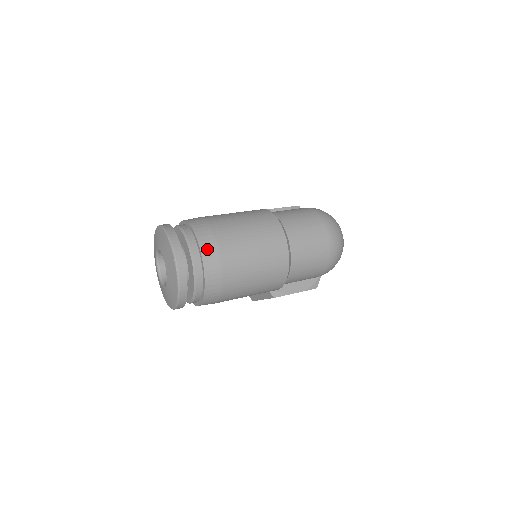
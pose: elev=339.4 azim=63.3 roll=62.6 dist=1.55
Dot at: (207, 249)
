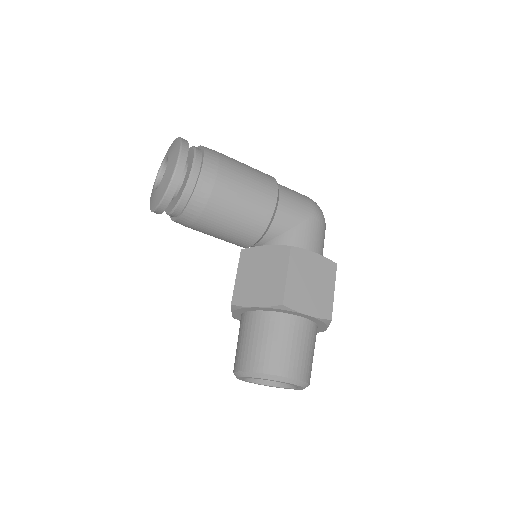
Dot at: occluded
